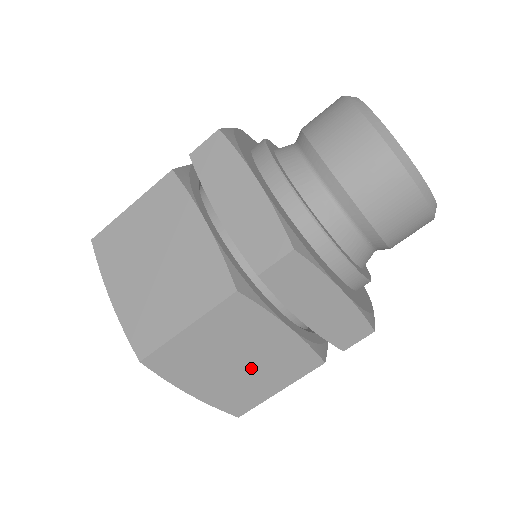
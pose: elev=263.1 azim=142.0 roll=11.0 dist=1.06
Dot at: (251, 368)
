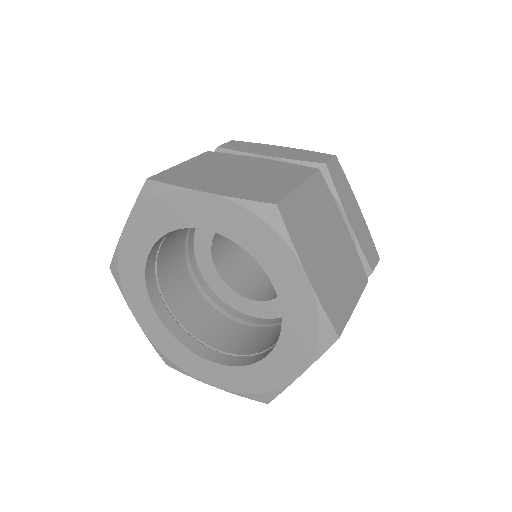
Dot at: (336, 261)
